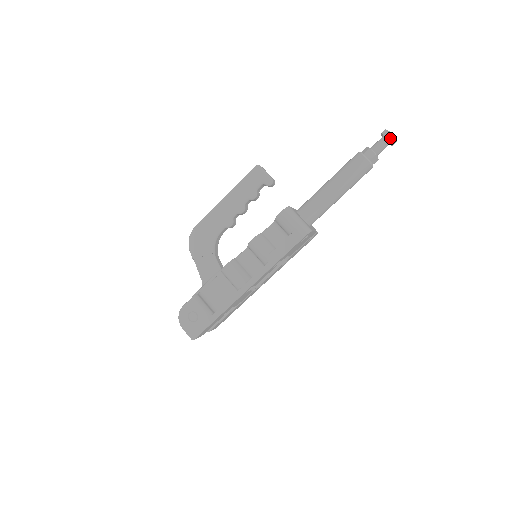
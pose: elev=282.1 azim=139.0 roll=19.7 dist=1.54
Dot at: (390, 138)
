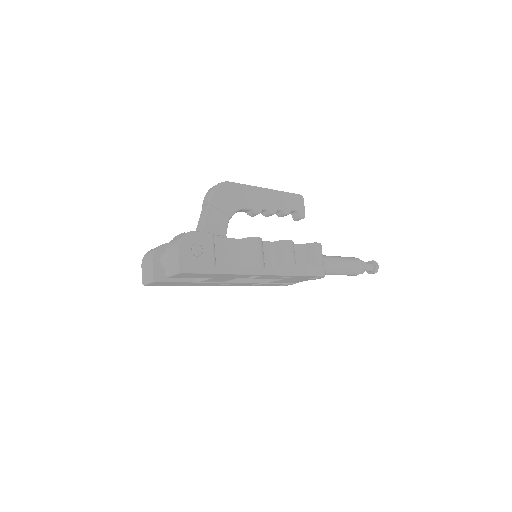
Dot at: (377, 268)
